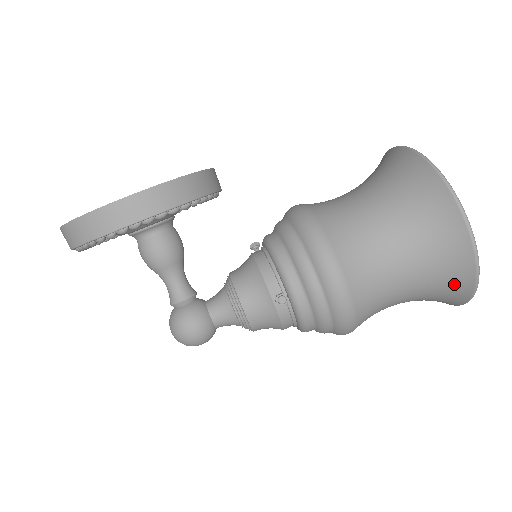
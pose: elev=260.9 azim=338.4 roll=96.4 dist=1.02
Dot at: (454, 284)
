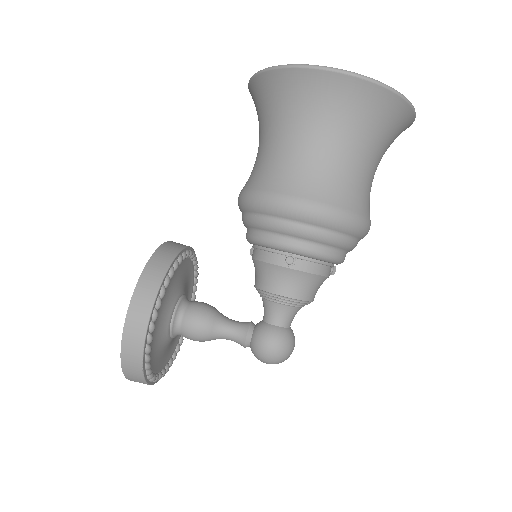
Dot at: (379, 109)
